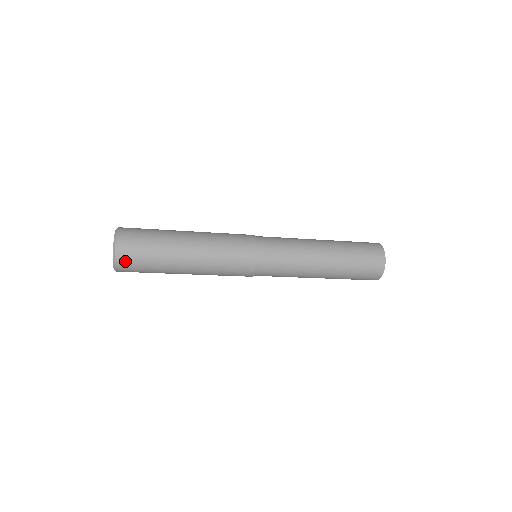
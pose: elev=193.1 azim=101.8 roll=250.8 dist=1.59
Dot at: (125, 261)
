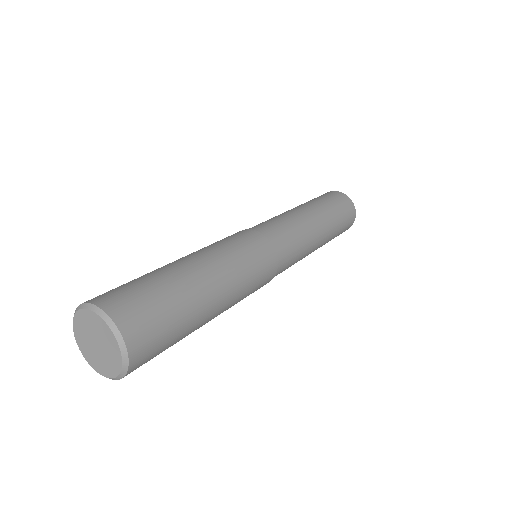
Dot at: occluded
